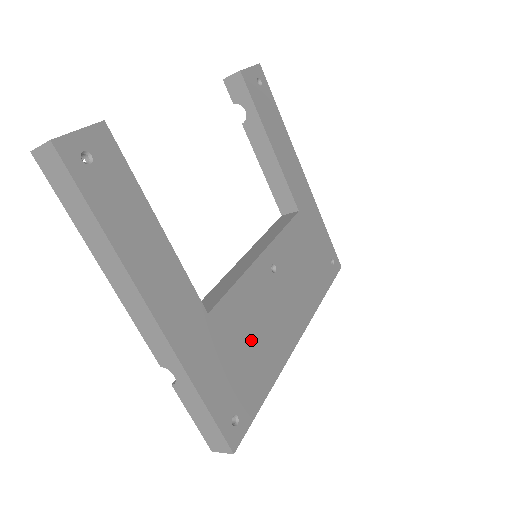
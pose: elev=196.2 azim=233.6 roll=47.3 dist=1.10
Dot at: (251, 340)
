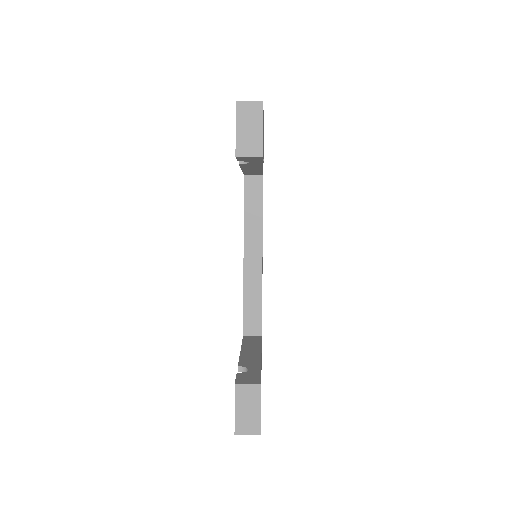
Dot at: occluded
